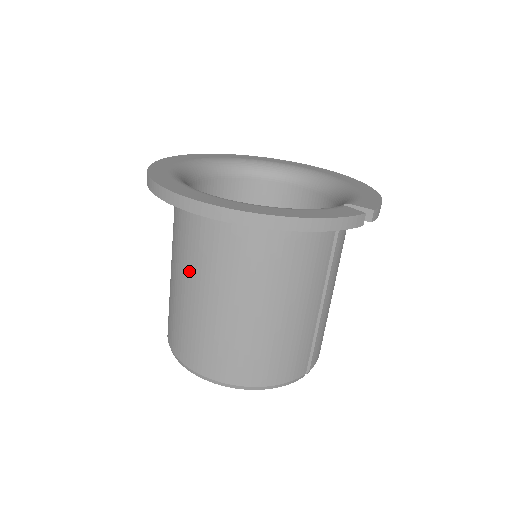
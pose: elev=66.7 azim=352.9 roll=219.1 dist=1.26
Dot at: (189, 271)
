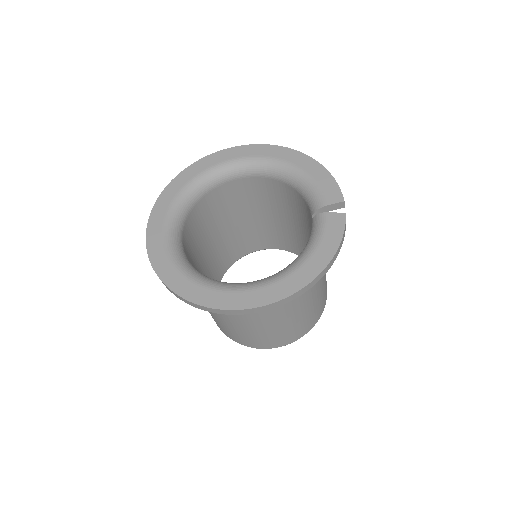
Dot at: (247, 318)
